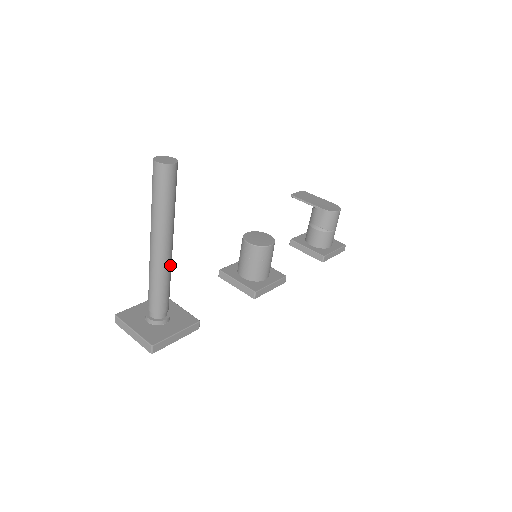
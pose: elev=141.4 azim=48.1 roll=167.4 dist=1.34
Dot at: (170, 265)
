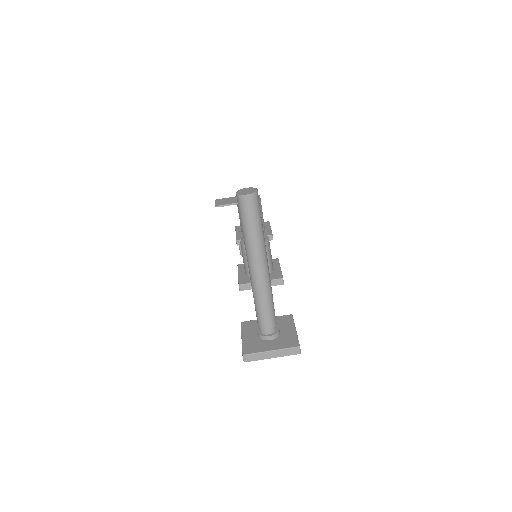
Dot at: occluded
